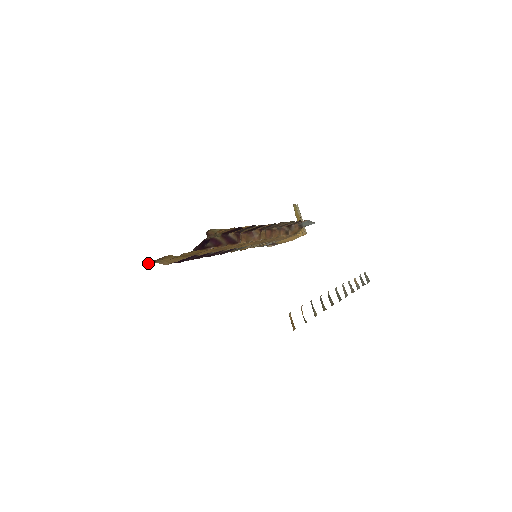
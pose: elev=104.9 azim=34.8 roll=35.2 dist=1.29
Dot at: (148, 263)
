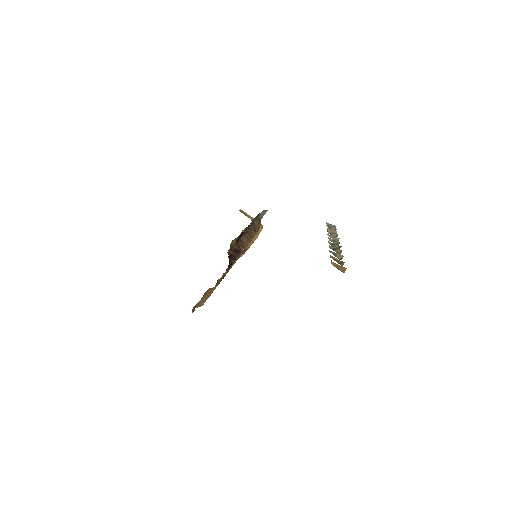
Dot at: (192, 311)
